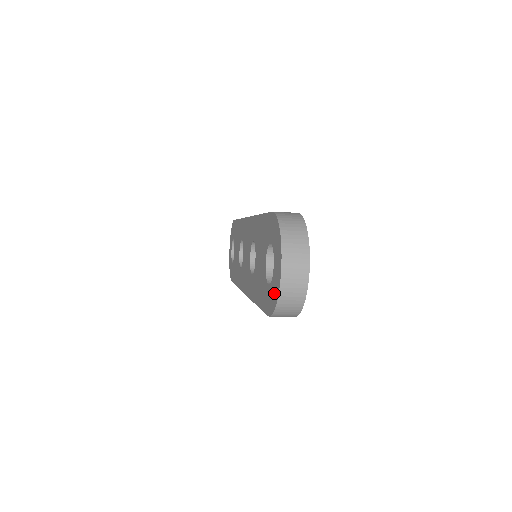
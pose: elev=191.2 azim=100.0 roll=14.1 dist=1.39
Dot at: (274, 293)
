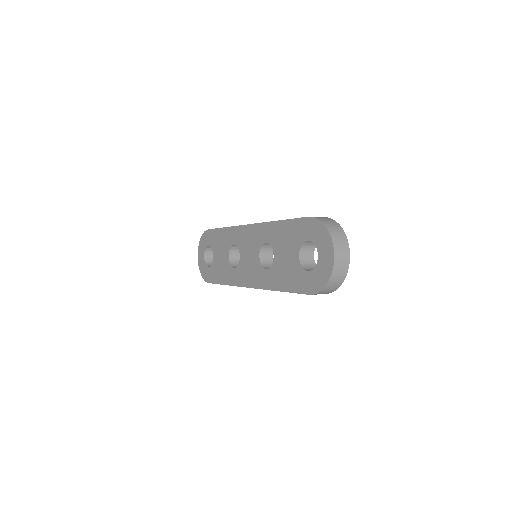
Dot at: (322, 275)
